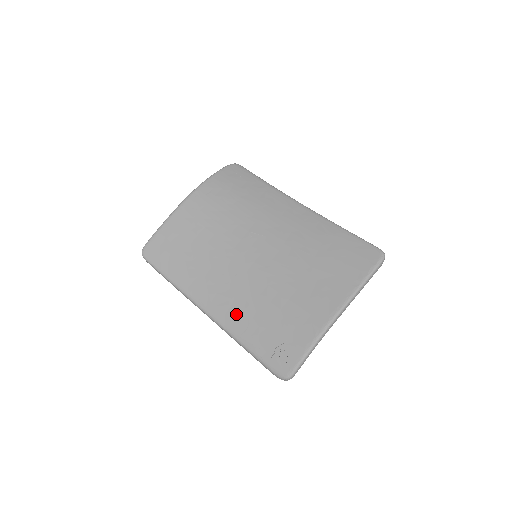
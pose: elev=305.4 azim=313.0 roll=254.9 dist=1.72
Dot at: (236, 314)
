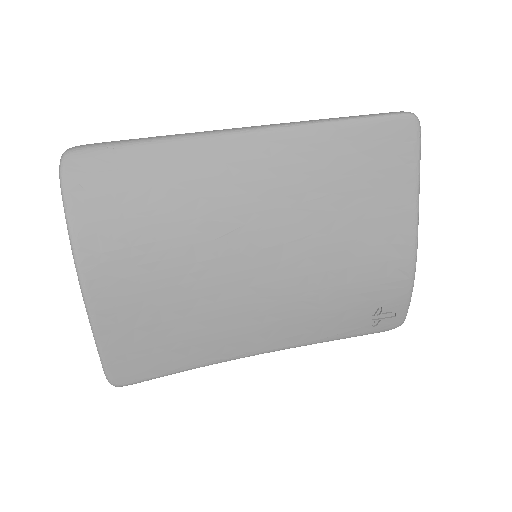
Dot at: (298, 328)
